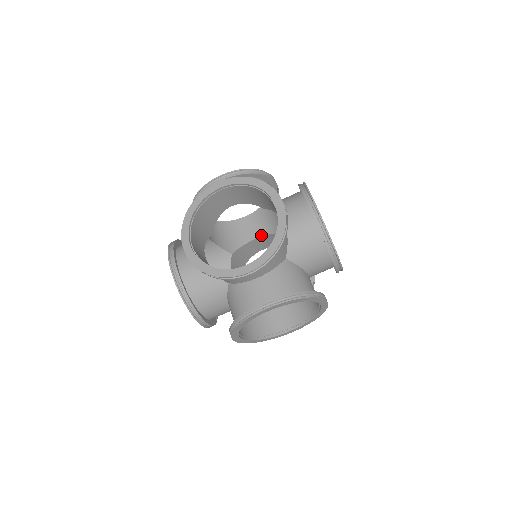
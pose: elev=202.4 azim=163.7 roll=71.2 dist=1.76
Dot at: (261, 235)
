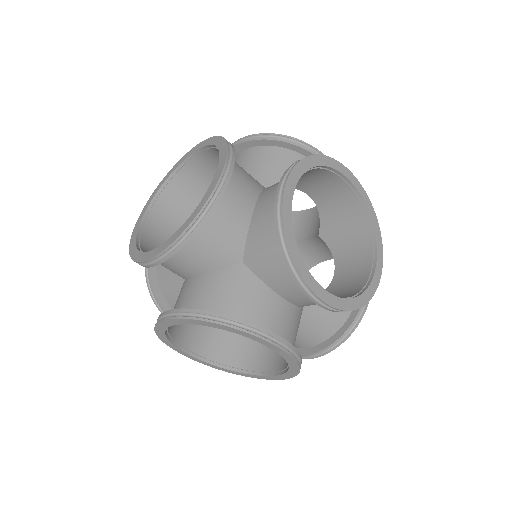
Dot at: (310, 235)
